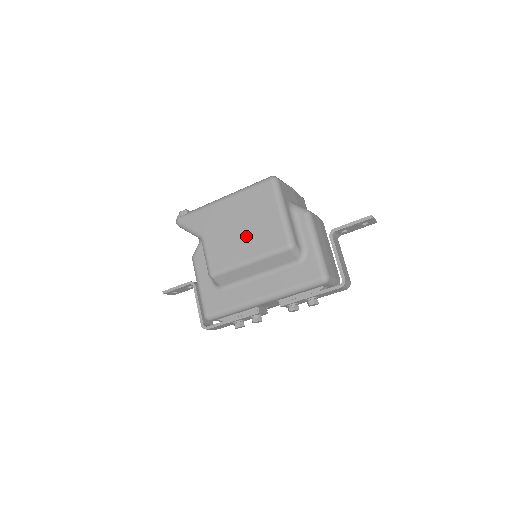
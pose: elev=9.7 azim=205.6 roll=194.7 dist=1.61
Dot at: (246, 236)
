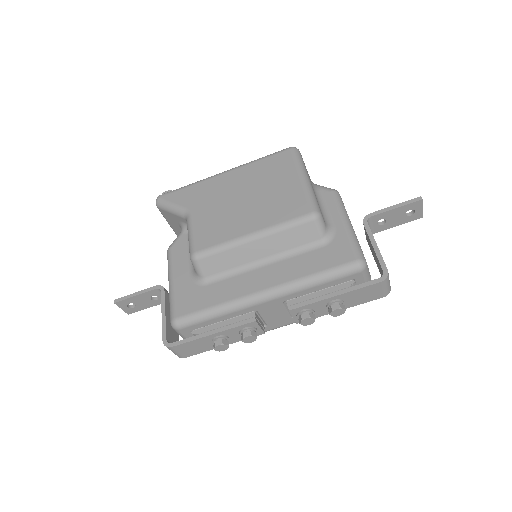
Dot at: (252, 207)
